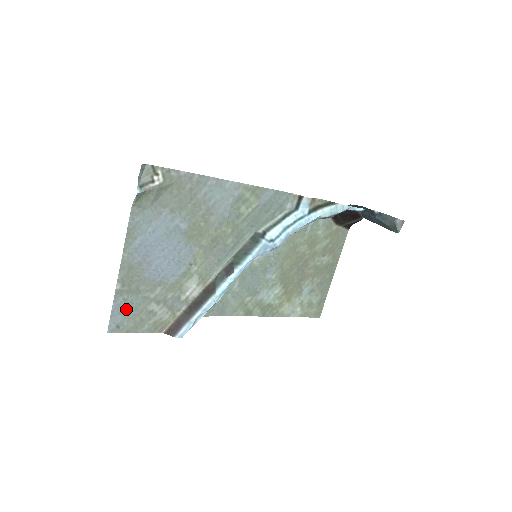
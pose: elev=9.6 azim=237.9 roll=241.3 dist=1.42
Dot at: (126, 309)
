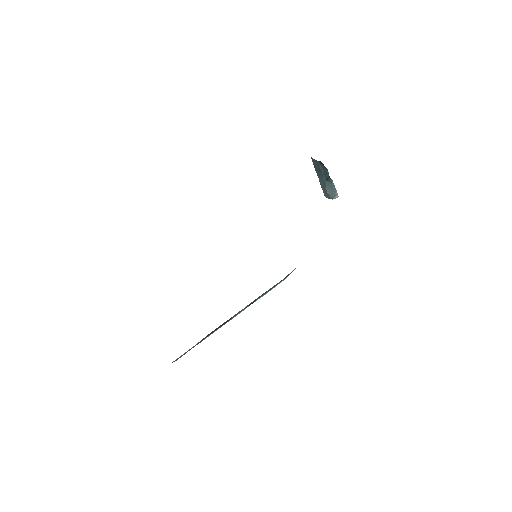
Dot at: occluded
